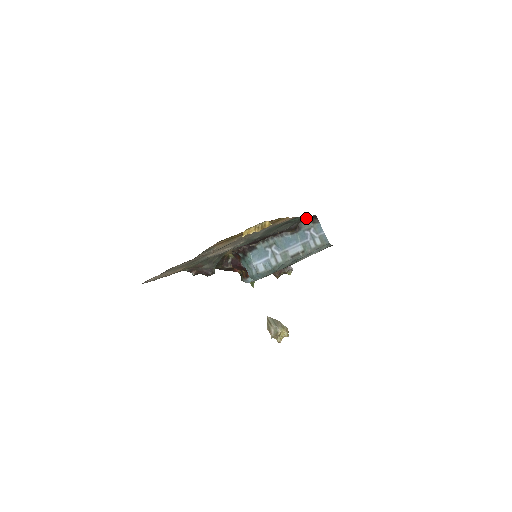
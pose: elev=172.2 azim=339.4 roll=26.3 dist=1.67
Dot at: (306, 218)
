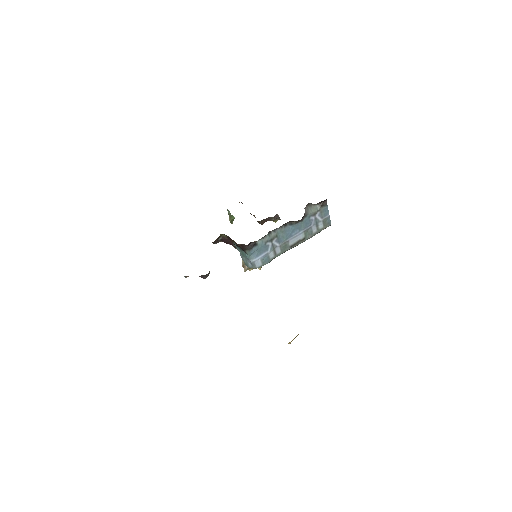
Dot at: occluded
